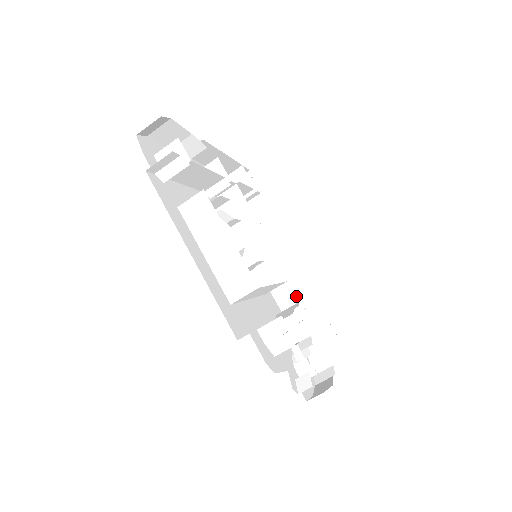
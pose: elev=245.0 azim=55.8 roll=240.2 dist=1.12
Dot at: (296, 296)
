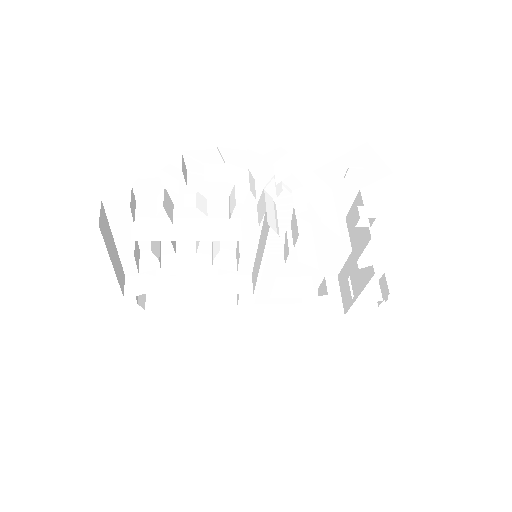
Dot at: occluded
